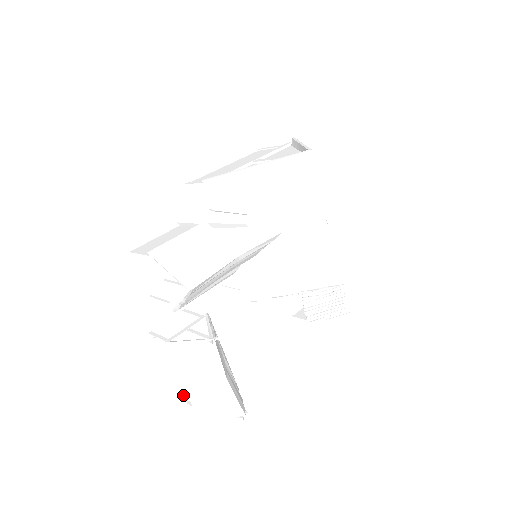
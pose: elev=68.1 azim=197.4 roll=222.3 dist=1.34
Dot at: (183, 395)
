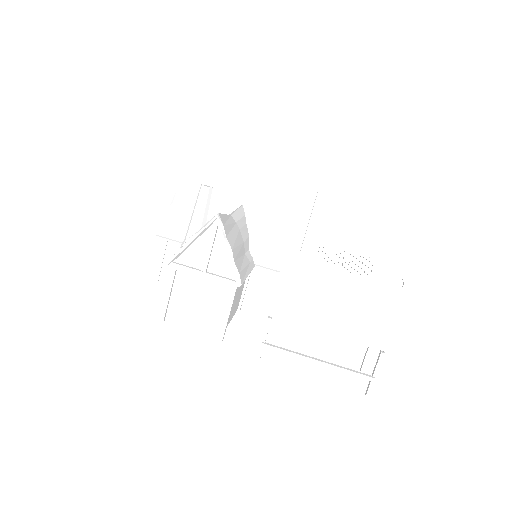
Dot at: (358, 372)
